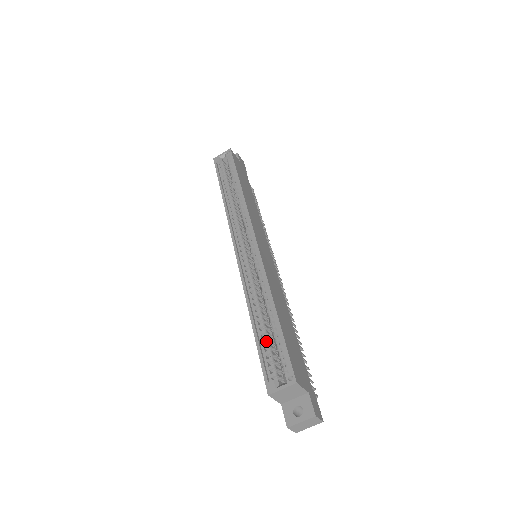
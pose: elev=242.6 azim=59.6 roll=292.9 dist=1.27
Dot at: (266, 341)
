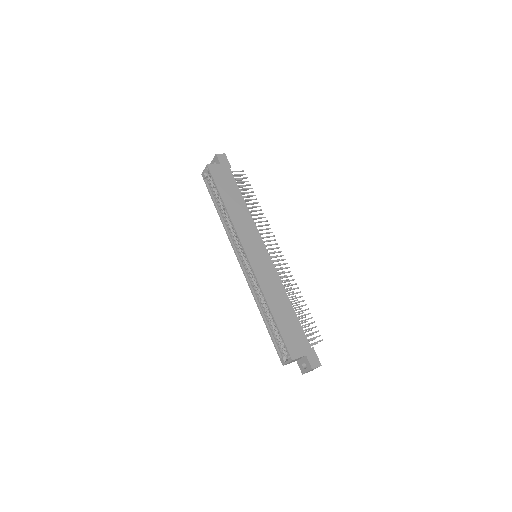
Dot at: (274, 331)
